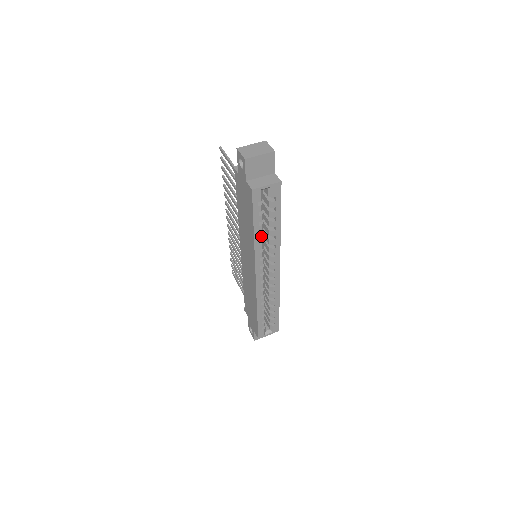
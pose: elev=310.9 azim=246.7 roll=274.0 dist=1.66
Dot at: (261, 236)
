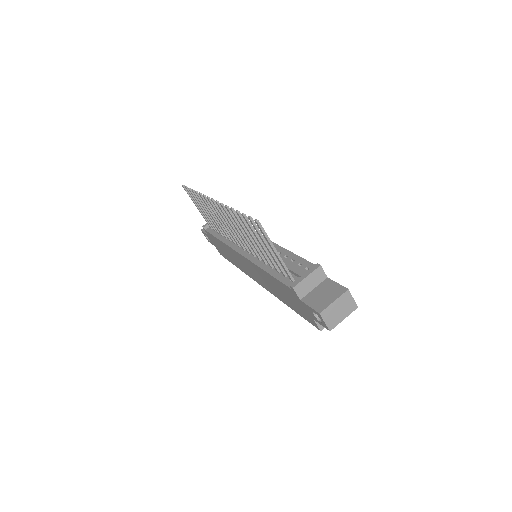
Dot at: occluded
